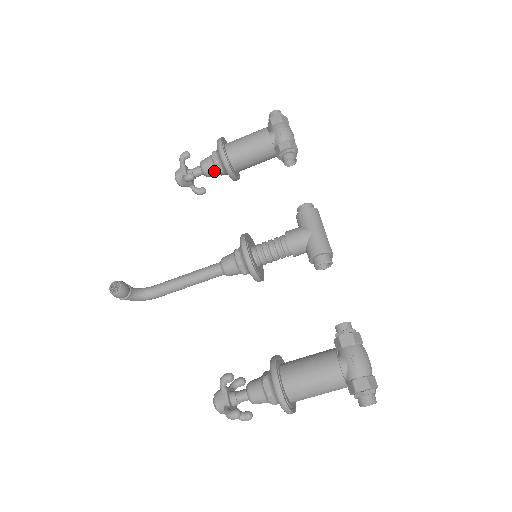
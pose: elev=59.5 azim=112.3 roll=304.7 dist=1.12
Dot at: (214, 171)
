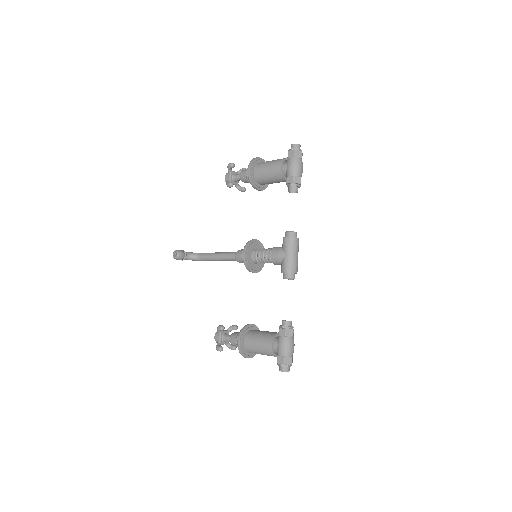
Dot at: (248, 182)
